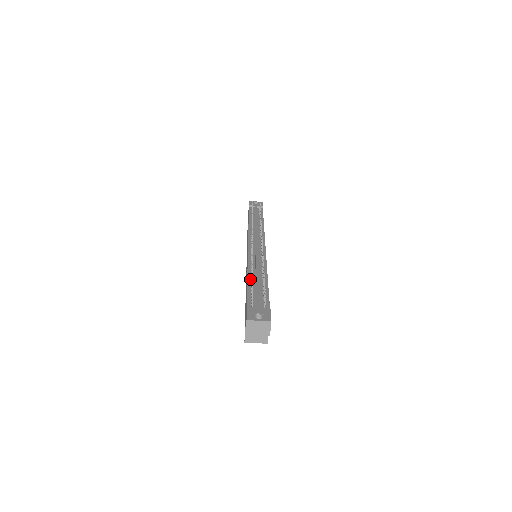
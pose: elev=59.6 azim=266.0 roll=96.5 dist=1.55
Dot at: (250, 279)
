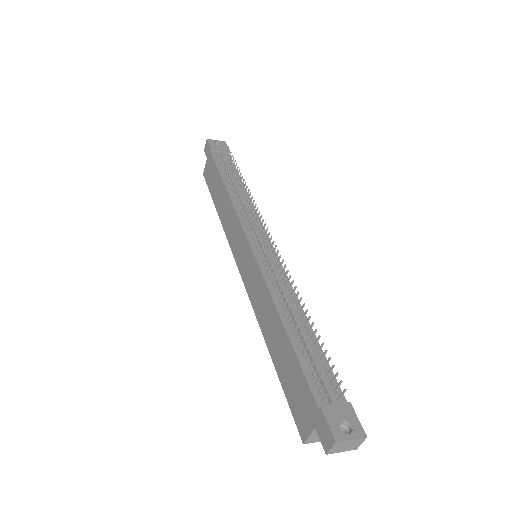
Dot at: (289, 329)
